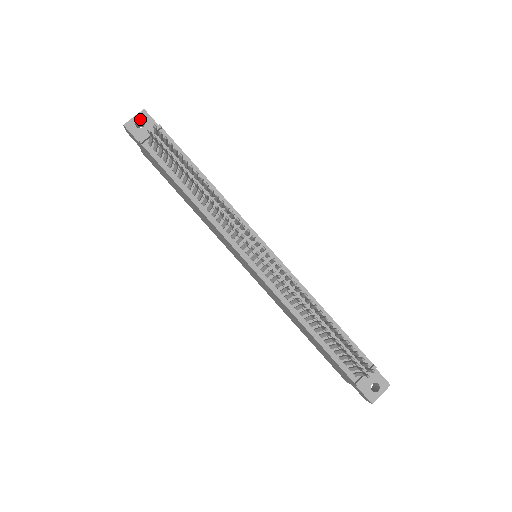
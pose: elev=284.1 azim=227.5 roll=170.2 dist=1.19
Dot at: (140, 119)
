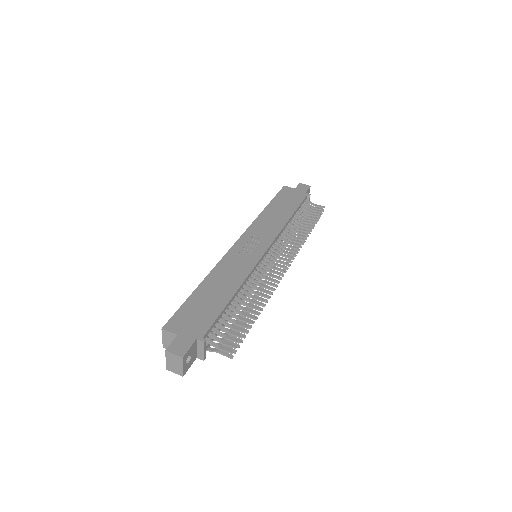
Dot at: occluded
